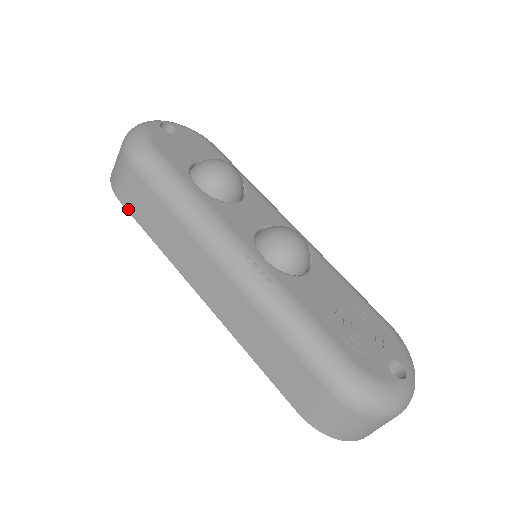
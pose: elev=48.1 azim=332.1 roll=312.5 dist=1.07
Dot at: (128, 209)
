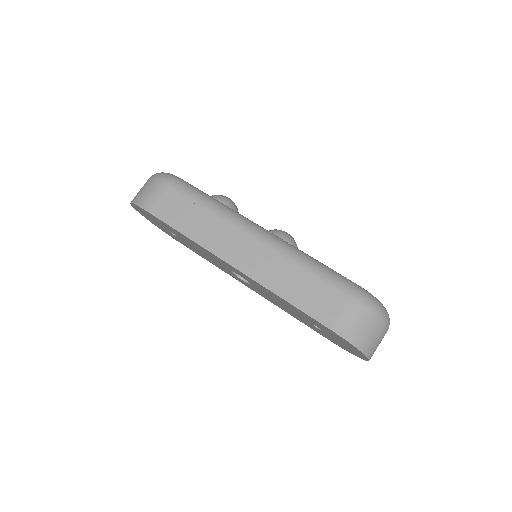
Dot at: (159, 217)
